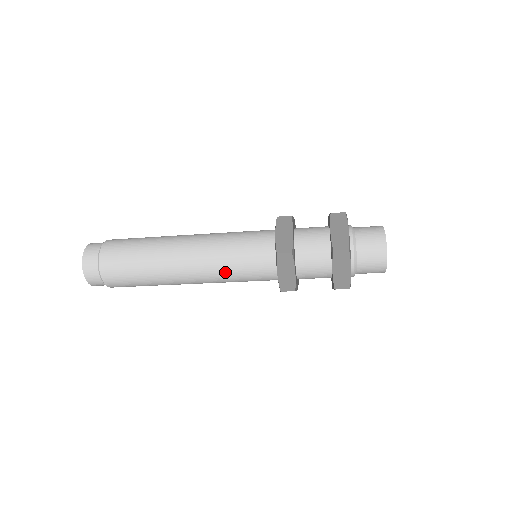
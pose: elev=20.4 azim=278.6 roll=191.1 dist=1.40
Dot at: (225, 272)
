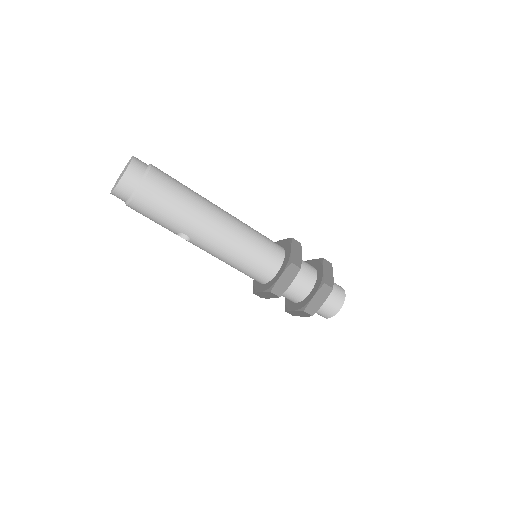
Dot at: (249, 234)
